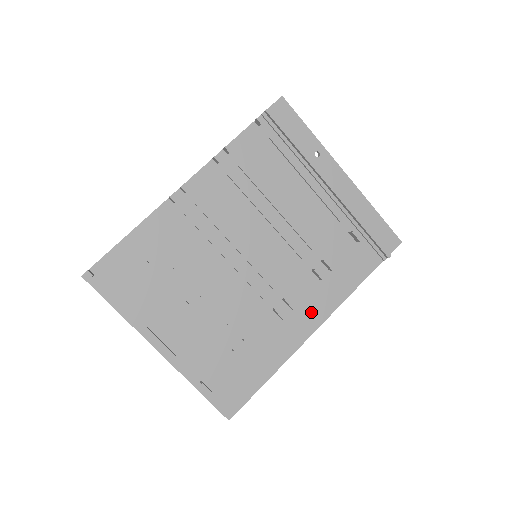
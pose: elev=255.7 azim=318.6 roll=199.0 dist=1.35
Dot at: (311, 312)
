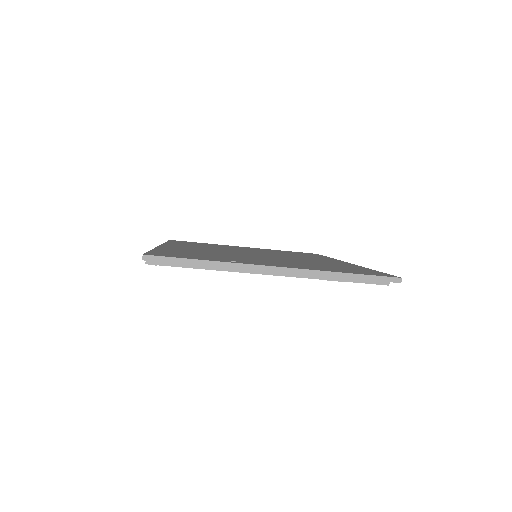
Dot at: occluded
